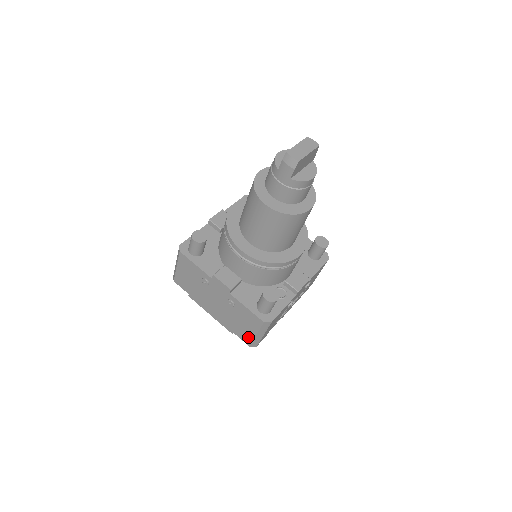
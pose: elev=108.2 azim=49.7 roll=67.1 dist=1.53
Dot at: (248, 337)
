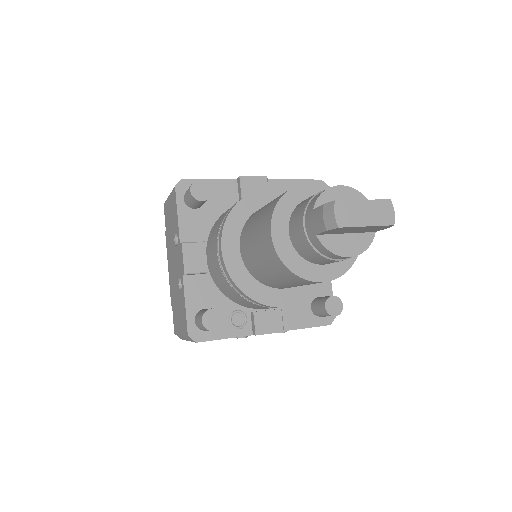
Dot at: (177, 326)
